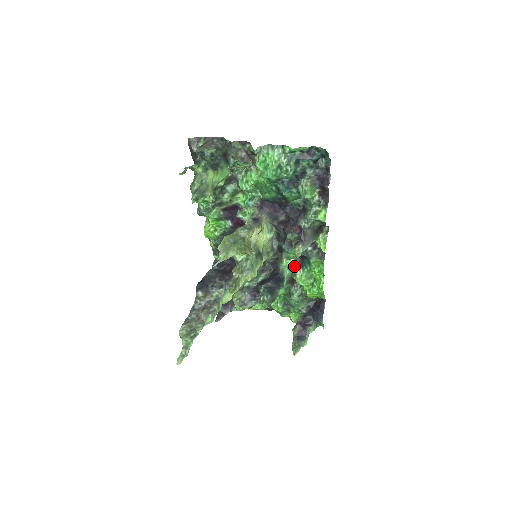
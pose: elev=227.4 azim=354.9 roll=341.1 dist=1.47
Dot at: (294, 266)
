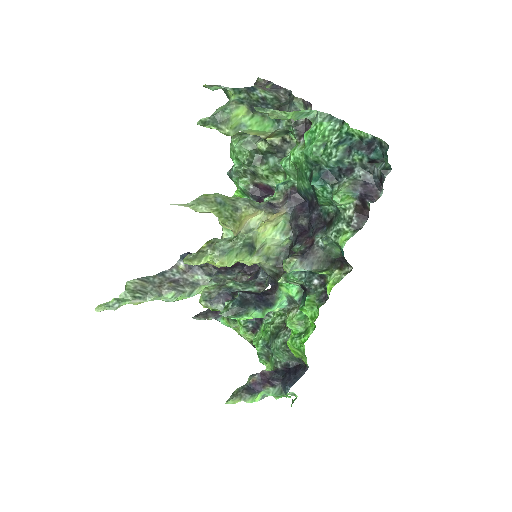
Dot at: (294, 299)
